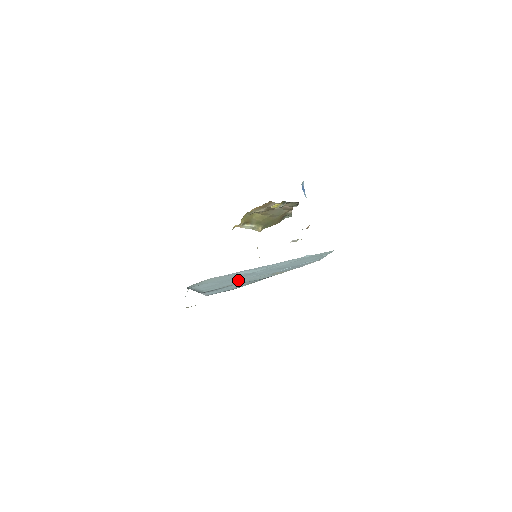
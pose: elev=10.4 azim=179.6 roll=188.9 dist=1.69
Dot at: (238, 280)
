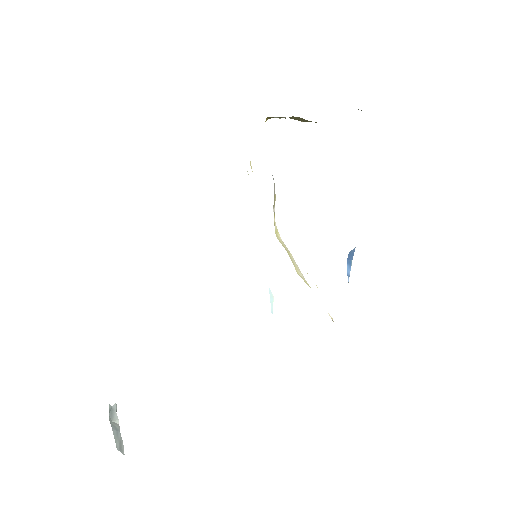
Dot at: occluded
